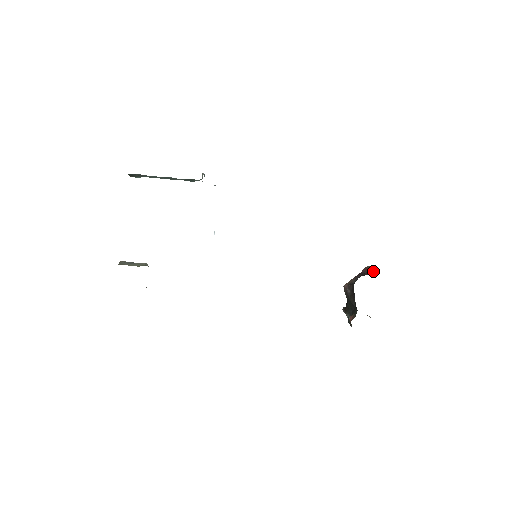
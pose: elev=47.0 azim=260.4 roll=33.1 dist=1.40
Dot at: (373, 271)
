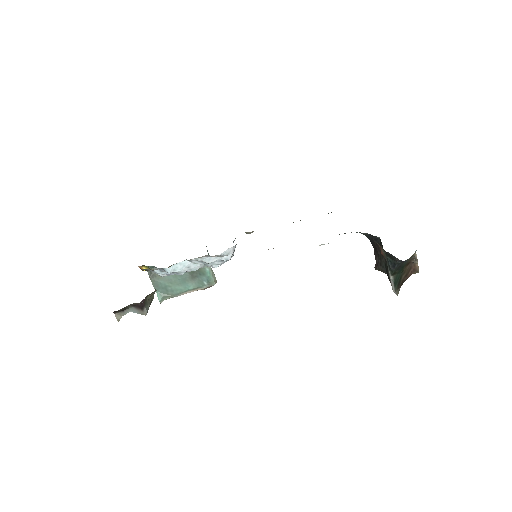
Dot at: occluded
